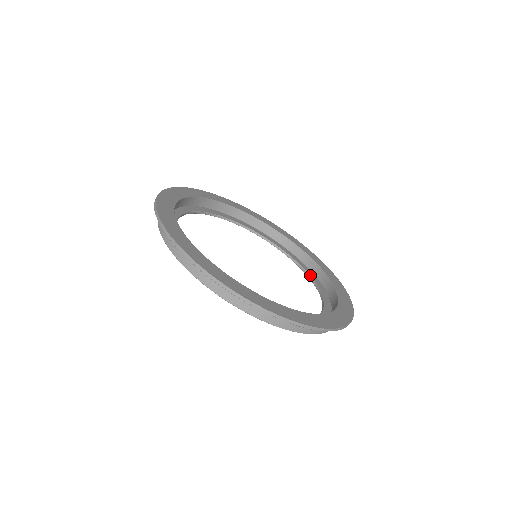
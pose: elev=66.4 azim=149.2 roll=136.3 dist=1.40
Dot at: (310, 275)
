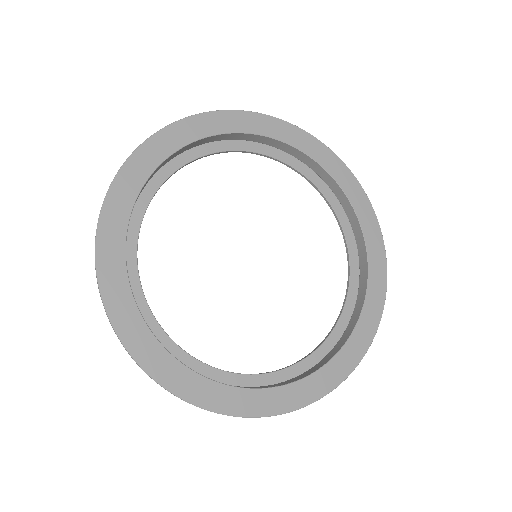
Dot at: (255, 152)
